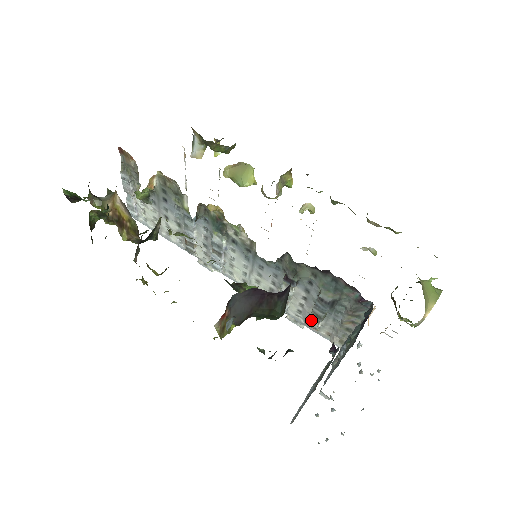
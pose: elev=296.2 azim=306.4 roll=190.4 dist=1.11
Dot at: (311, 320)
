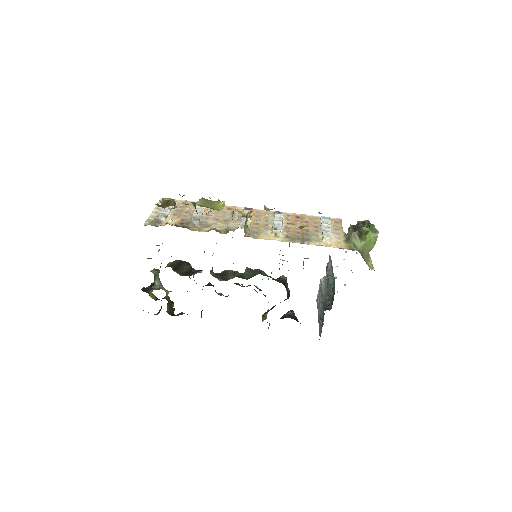
Dot at: occluded
